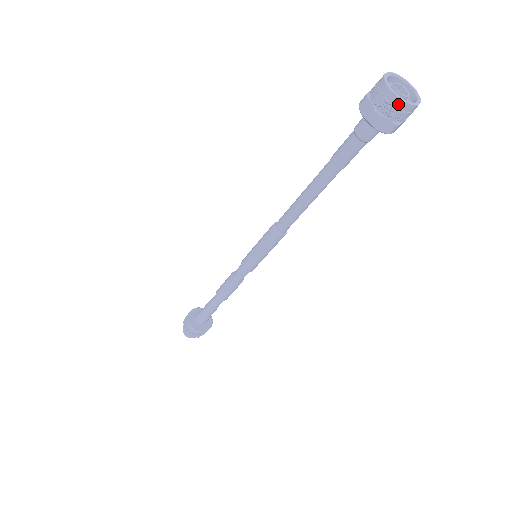
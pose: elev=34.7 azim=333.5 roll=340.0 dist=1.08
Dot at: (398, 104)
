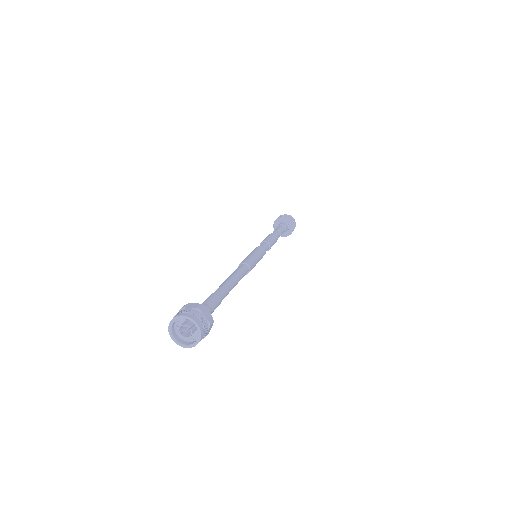
Dot at: (173, 336)
